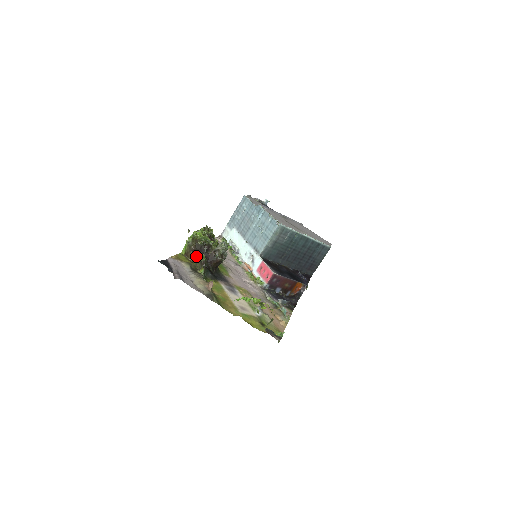
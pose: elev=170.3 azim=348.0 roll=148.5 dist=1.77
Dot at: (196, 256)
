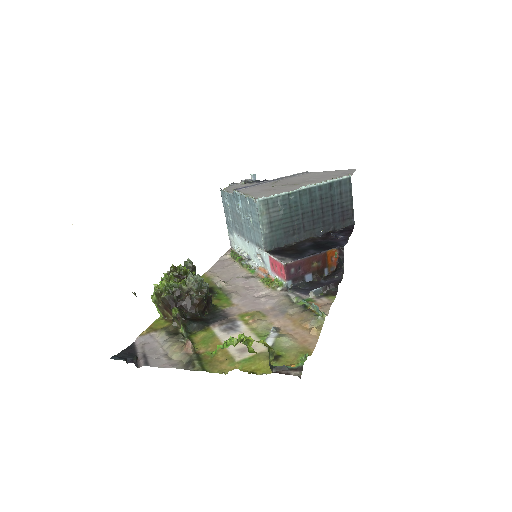
Dot at: occluded
